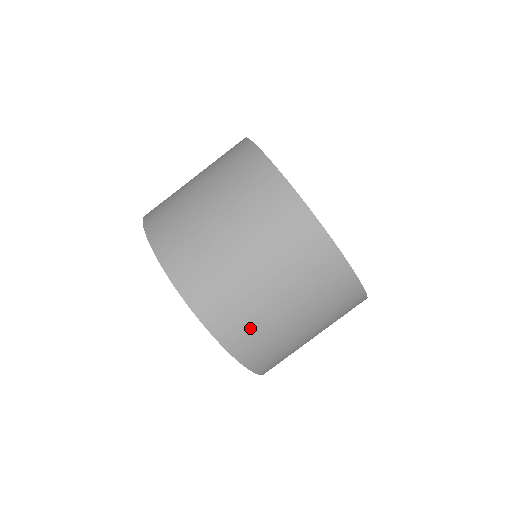
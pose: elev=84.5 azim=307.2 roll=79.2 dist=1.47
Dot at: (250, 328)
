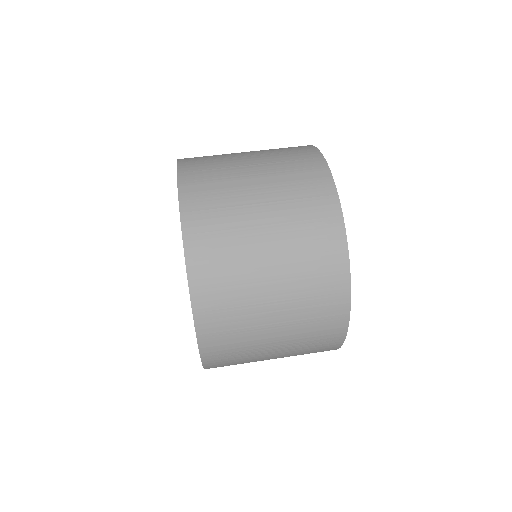
Dot at: (215, 206)
